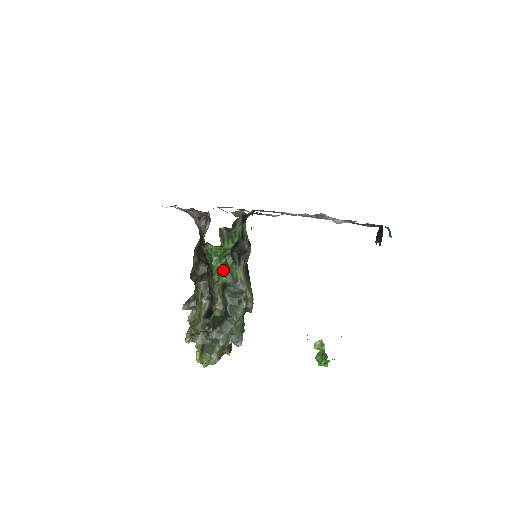
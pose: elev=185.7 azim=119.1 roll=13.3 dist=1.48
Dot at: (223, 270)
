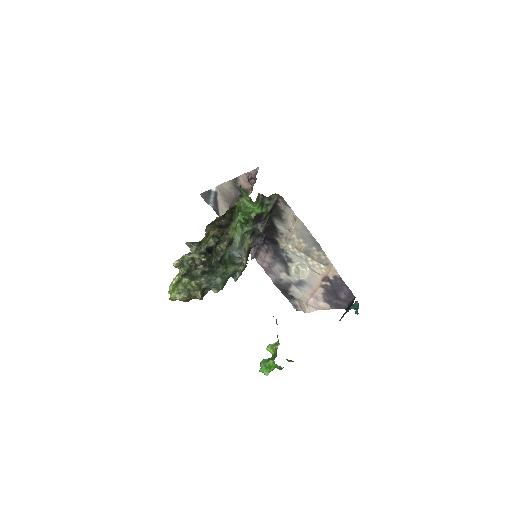
Dot at: (239, 229)
